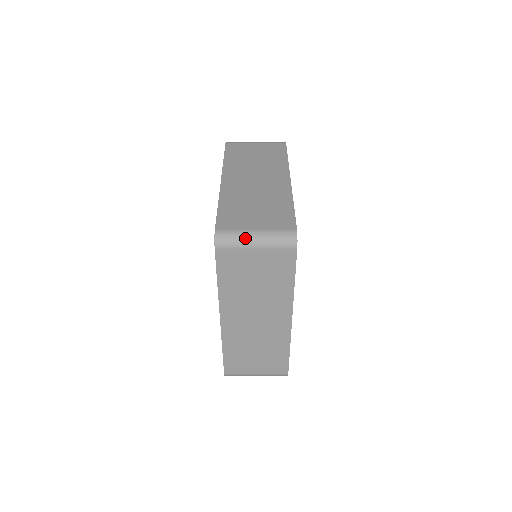
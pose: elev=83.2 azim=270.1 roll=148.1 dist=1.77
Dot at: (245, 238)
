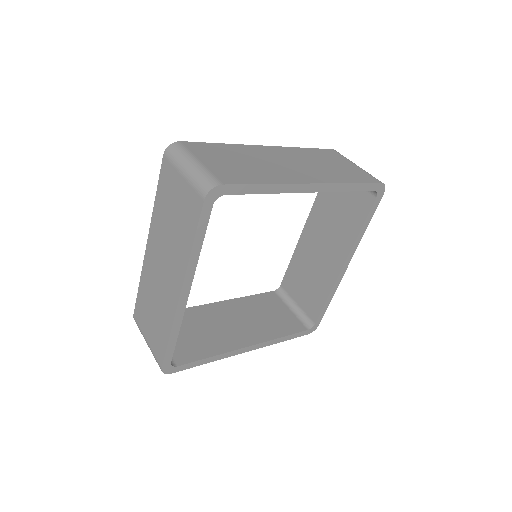
Dot at: occluded
